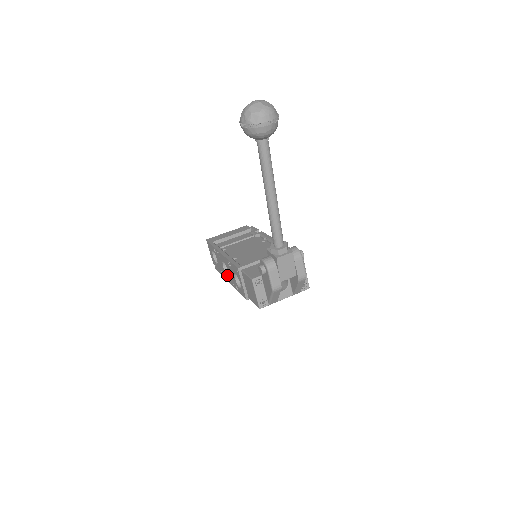
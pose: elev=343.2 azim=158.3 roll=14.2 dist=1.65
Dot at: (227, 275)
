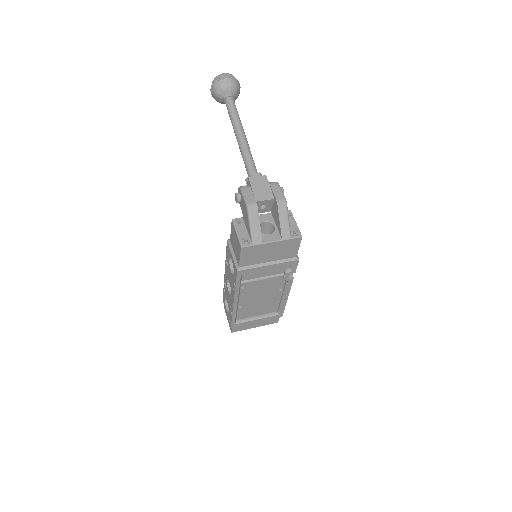
Dot at: (231, 294)
